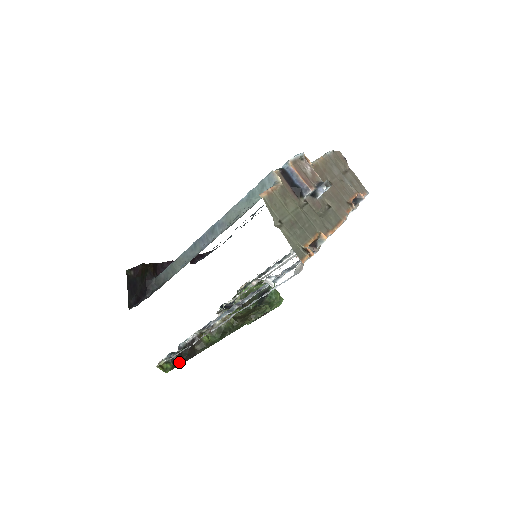
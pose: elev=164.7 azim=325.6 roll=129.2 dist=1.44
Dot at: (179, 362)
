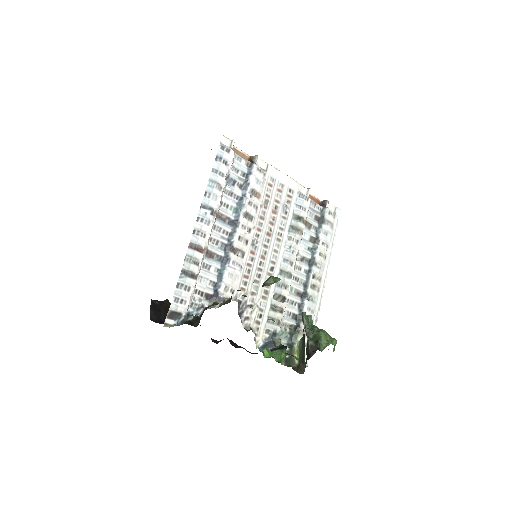
Dot at: (188, 323)
